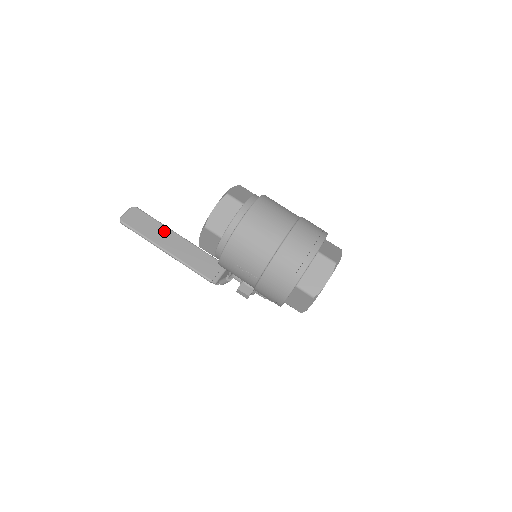
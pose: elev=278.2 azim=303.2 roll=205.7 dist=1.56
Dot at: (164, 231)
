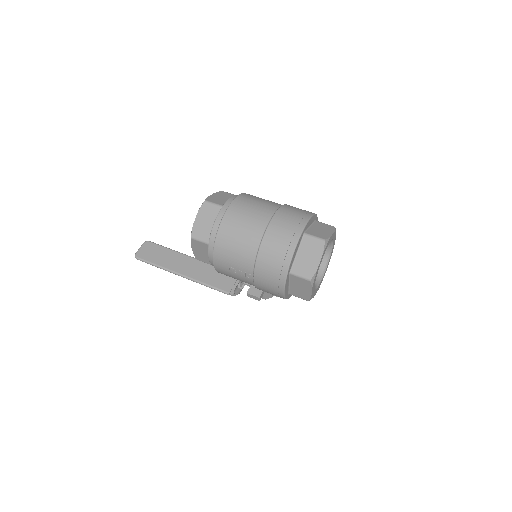
Dot at: (177, 257)
